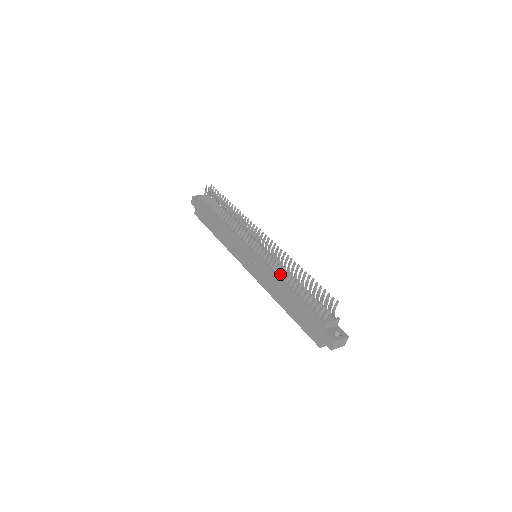
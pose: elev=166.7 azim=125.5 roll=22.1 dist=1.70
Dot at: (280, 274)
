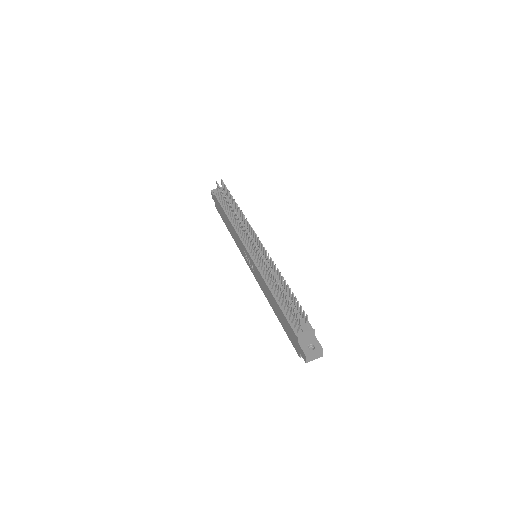
Dot at: (267, 280)
